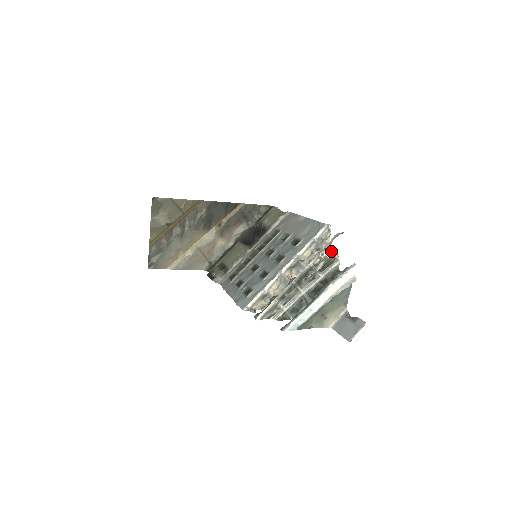
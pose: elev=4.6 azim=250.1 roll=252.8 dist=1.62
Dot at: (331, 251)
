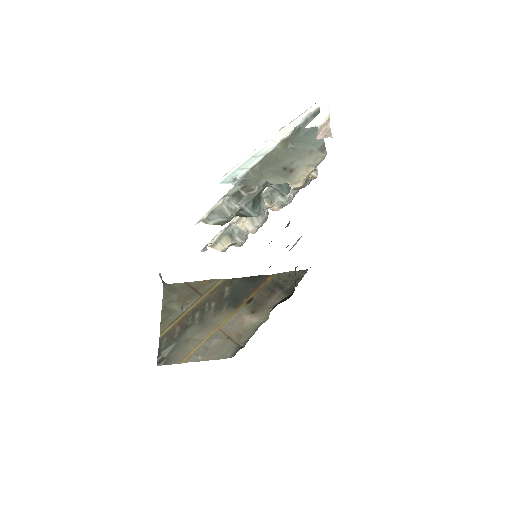
Dot at: occluded
